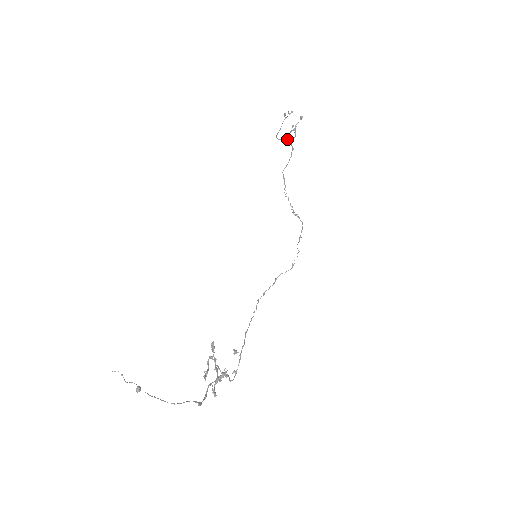
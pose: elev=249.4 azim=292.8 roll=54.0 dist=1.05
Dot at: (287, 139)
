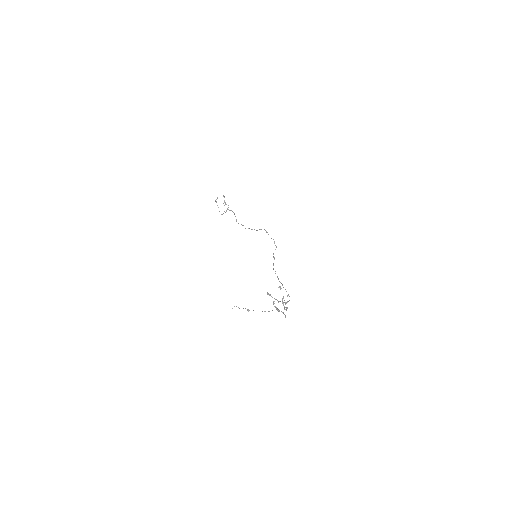
Dot at: (226, 211)
